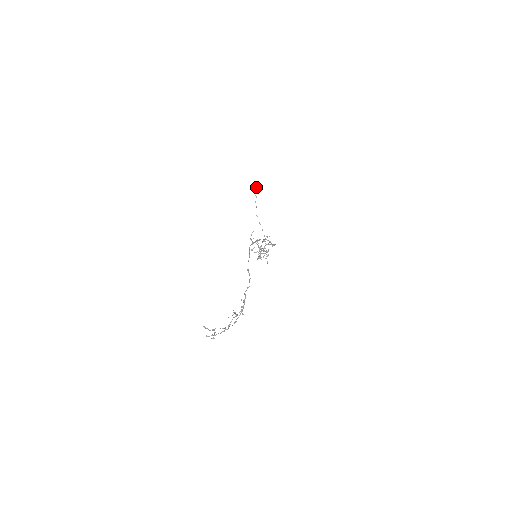
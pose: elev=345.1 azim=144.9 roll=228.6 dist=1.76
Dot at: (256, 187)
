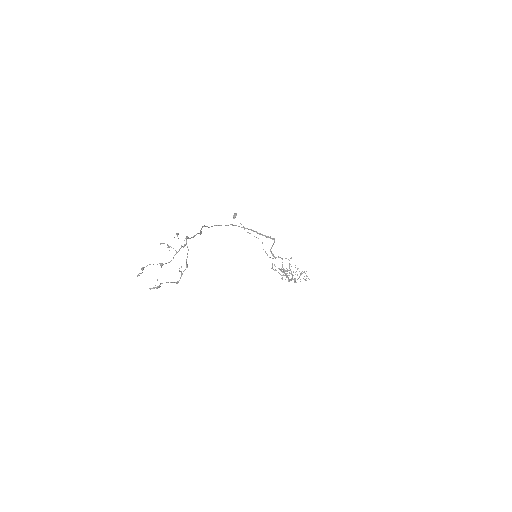
Dot at: (235, 214)
